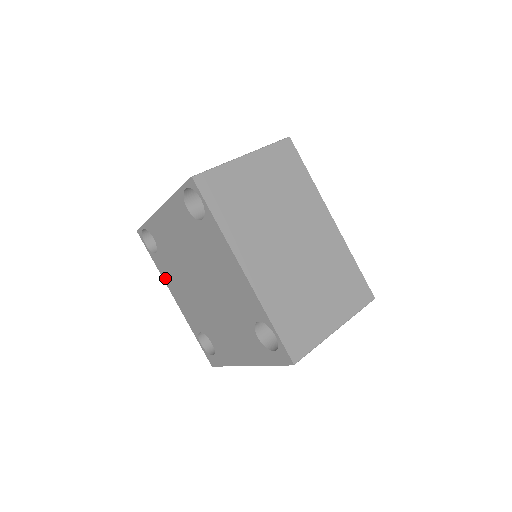
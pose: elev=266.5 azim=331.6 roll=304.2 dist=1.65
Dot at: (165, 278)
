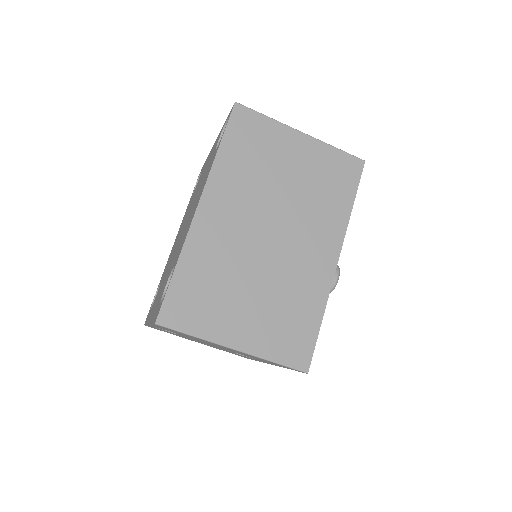
Dot at: occluded
